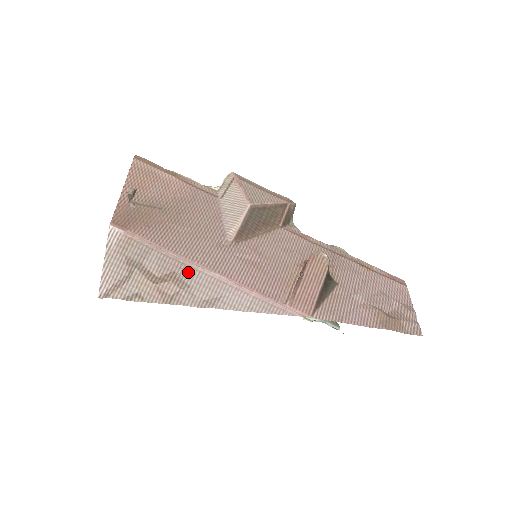
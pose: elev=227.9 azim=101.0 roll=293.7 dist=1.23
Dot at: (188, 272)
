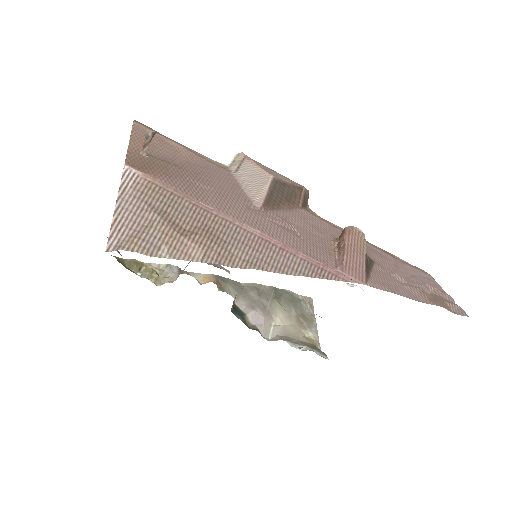
Dot at: (223, 226)
